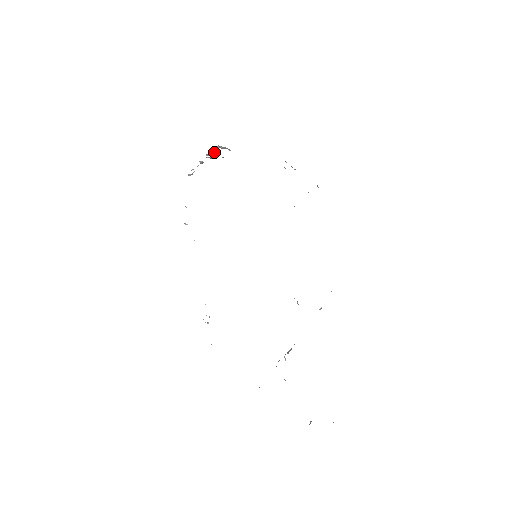
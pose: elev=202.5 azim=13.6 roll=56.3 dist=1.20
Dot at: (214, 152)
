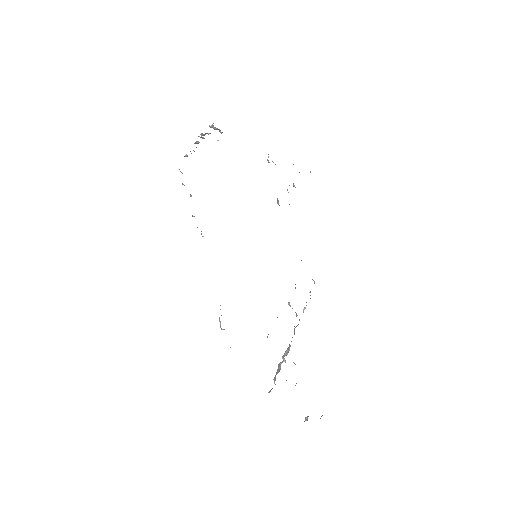
Dot at: (210, 133)
